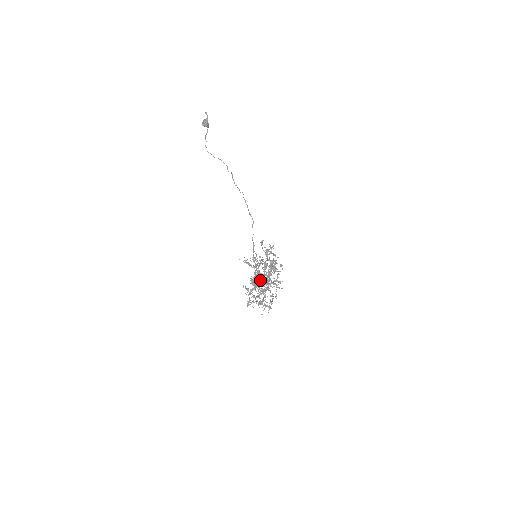
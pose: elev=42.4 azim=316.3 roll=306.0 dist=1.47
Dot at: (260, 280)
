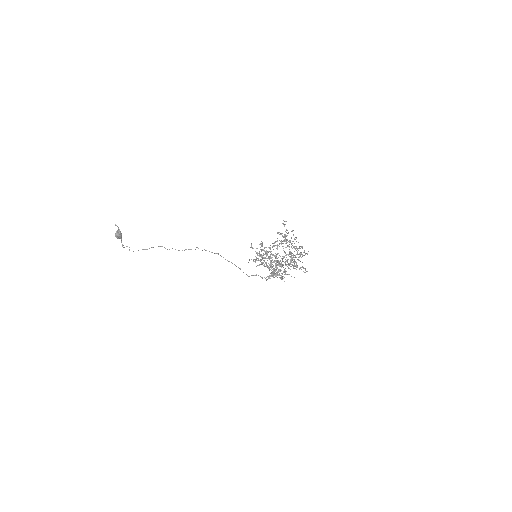
Dot at: (273, 273)
